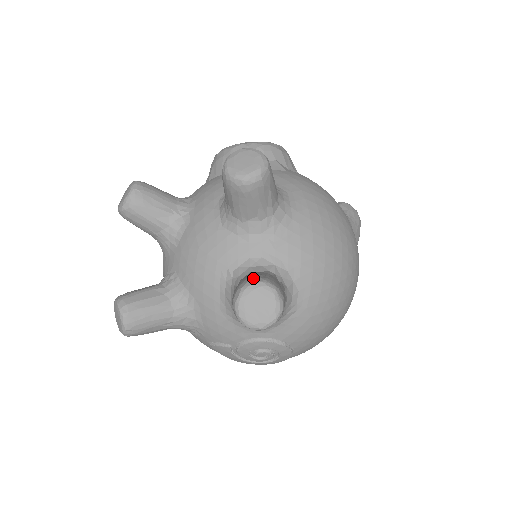
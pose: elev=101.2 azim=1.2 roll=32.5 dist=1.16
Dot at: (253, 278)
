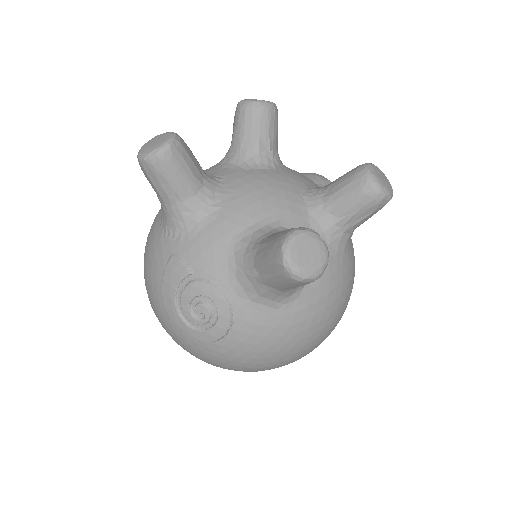
Dot at: occluded
